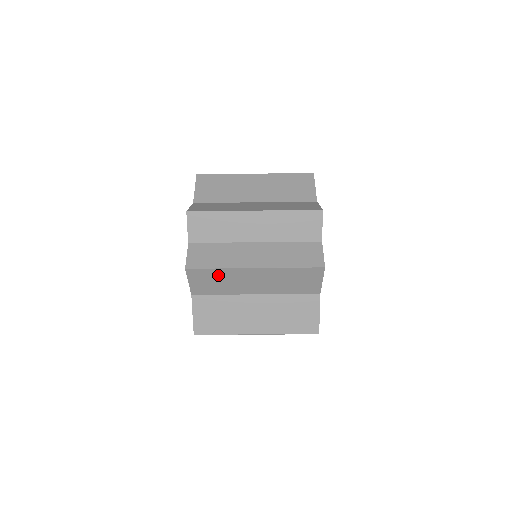
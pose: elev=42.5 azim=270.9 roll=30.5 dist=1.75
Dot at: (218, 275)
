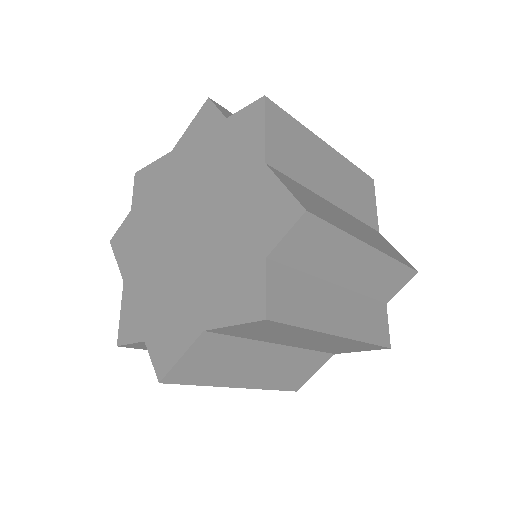
Dot at: (287, 330)
